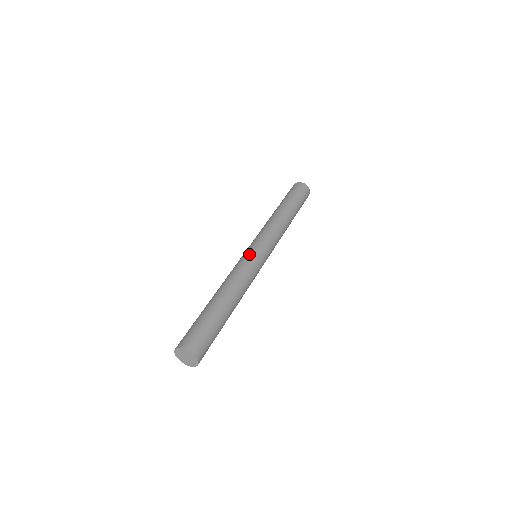
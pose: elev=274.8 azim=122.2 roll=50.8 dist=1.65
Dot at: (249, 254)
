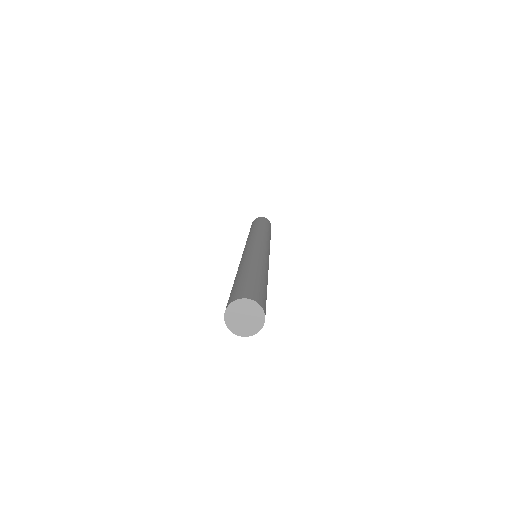
Dot at: (253, 246)
